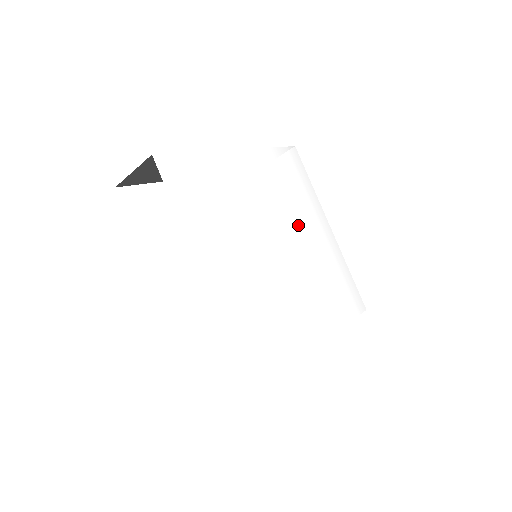
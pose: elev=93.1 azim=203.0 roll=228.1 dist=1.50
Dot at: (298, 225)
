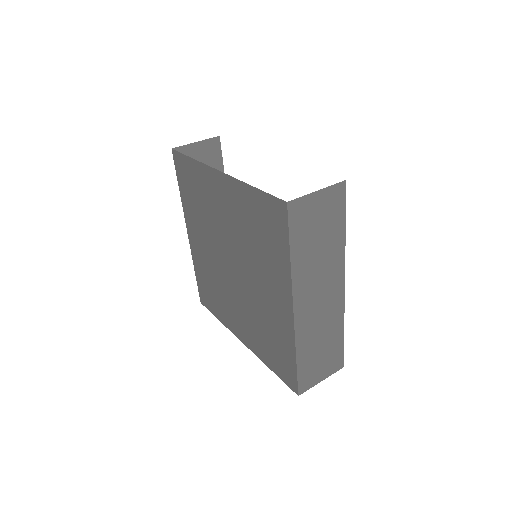
Dot at: occluded
